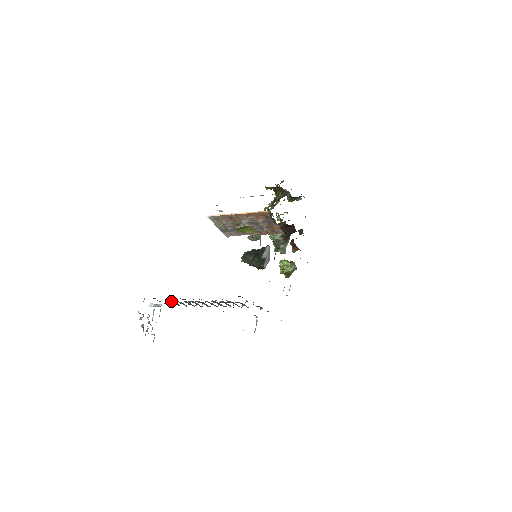
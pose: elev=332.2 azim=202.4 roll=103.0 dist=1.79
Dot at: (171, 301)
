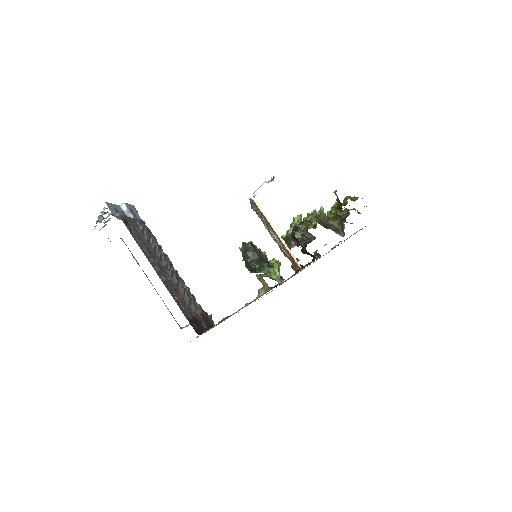
Dot at: (143, 229)
